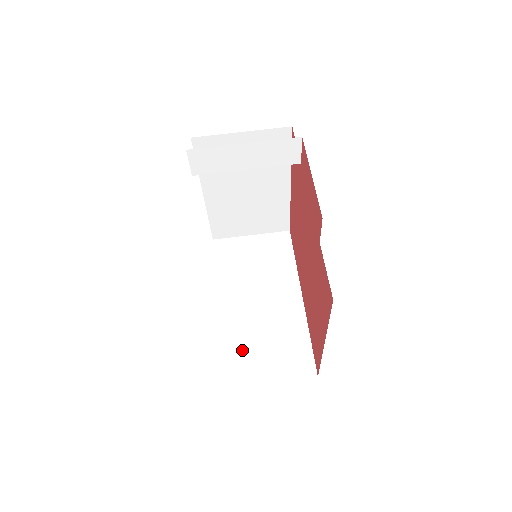
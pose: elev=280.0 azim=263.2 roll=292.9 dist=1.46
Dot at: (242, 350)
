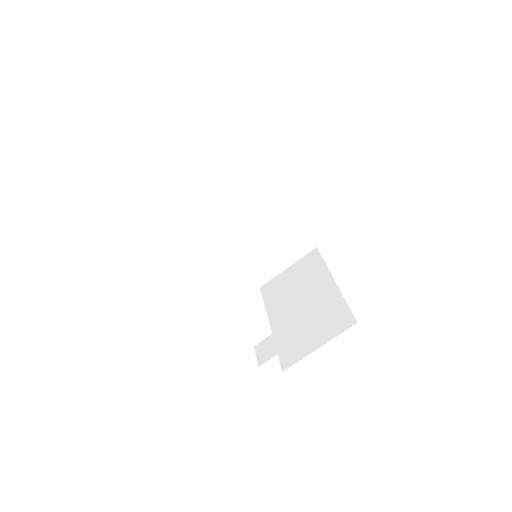
Dot at: (256, 260)
